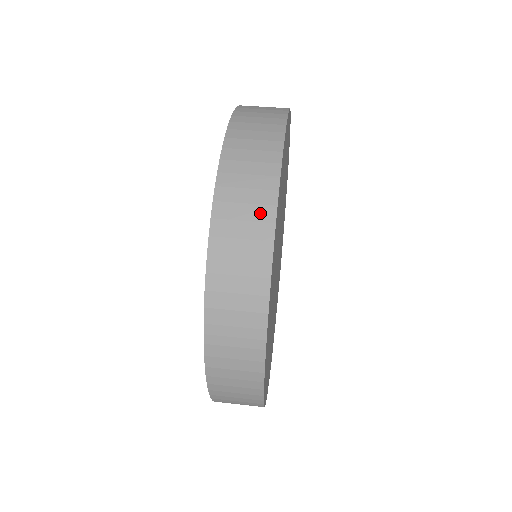
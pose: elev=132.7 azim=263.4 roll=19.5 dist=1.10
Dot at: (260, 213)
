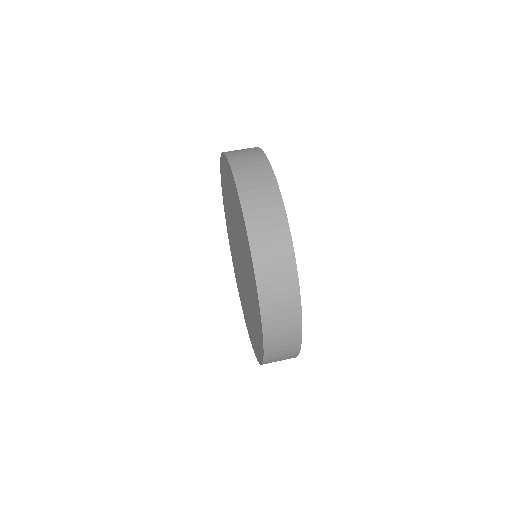
Dot at: (267, 183)
